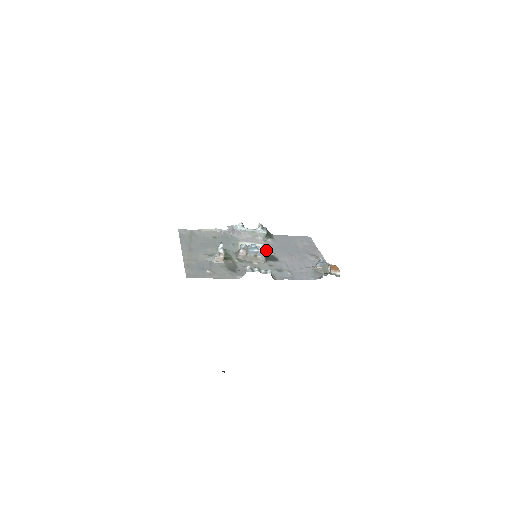
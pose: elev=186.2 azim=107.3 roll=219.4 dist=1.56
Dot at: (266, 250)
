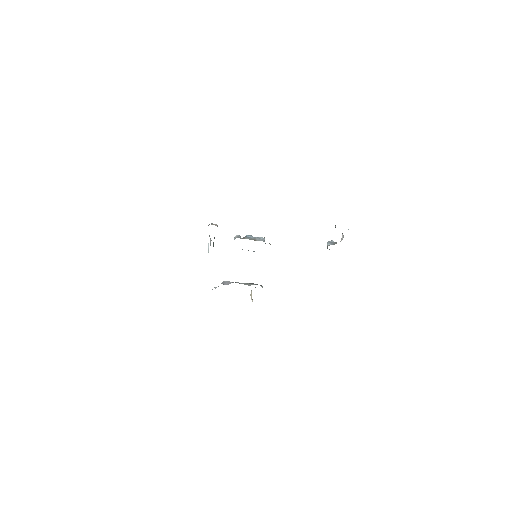
Dot at: (264, 239)
